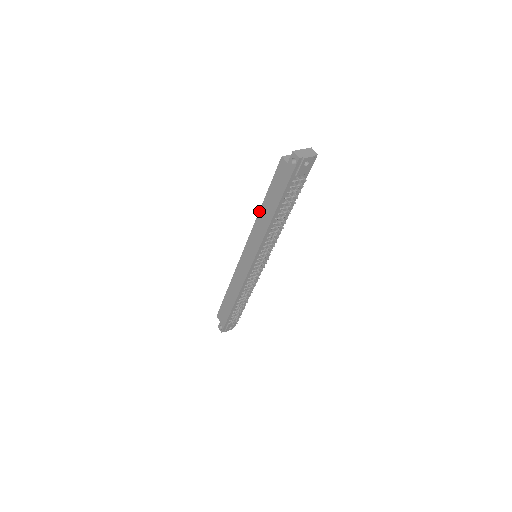
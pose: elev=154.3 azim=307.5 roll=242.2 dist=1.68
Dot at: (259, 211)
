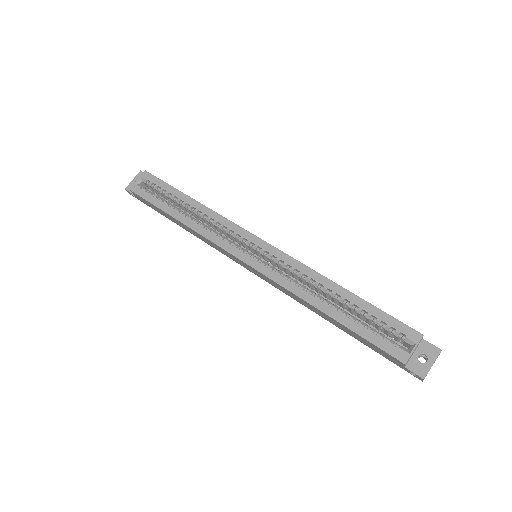
Dot at: (313, 307)
